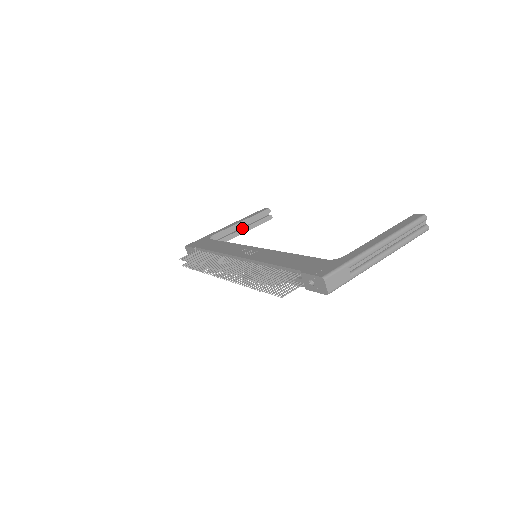
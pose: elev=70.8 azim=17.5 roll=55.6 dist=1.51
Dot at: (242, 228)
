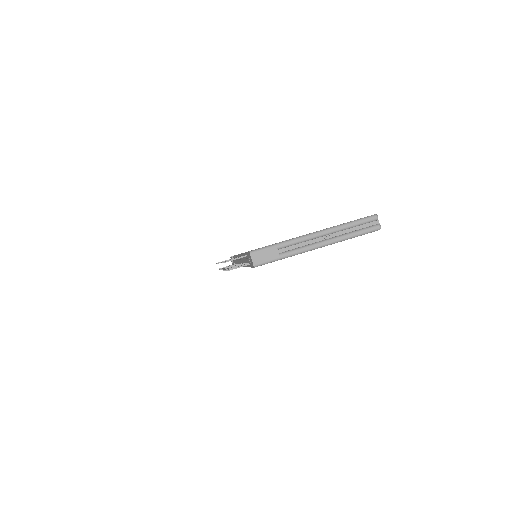
Dot at: occluded
